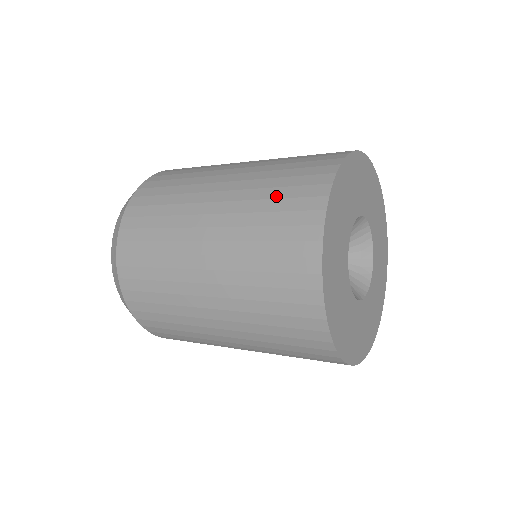
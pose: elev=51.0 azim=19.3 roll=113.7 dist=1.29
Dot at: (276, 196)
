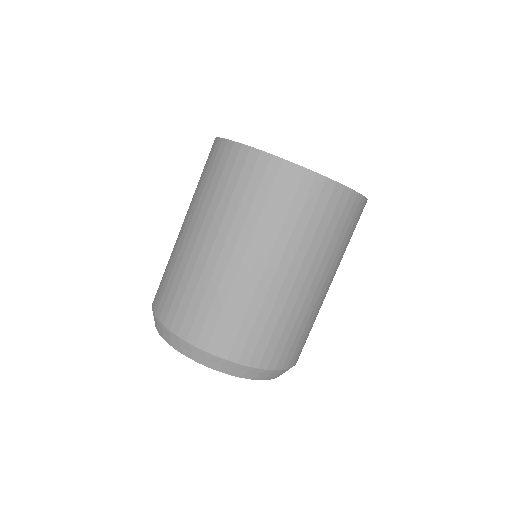
Dot at: (206, 178)
